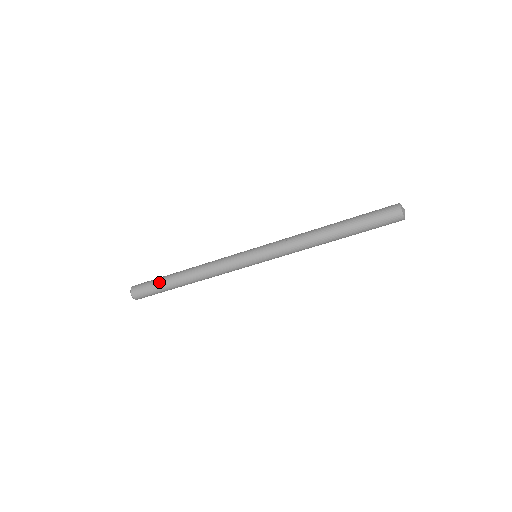
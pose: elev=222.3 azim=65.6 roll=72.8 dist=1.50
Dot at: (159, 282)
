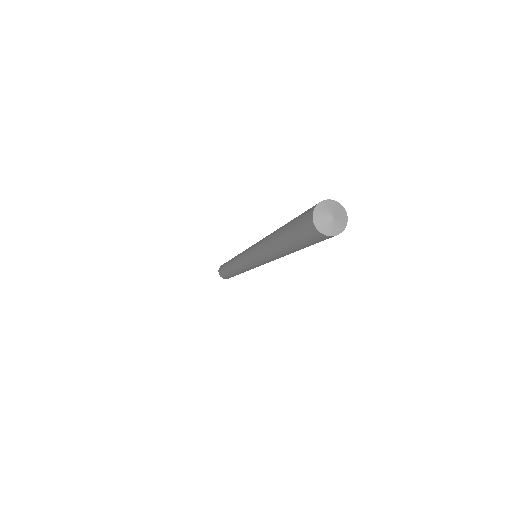
Dot at: (224, 271)
